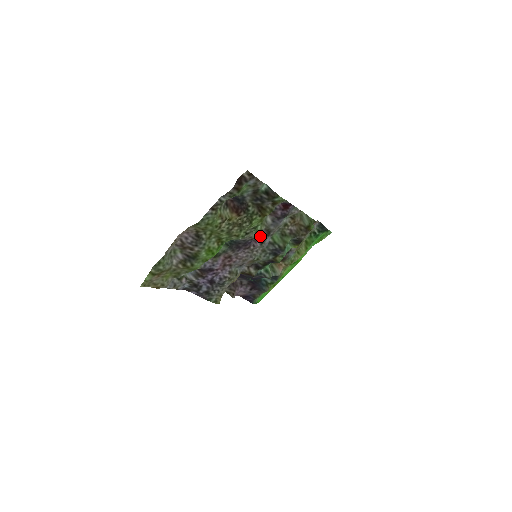
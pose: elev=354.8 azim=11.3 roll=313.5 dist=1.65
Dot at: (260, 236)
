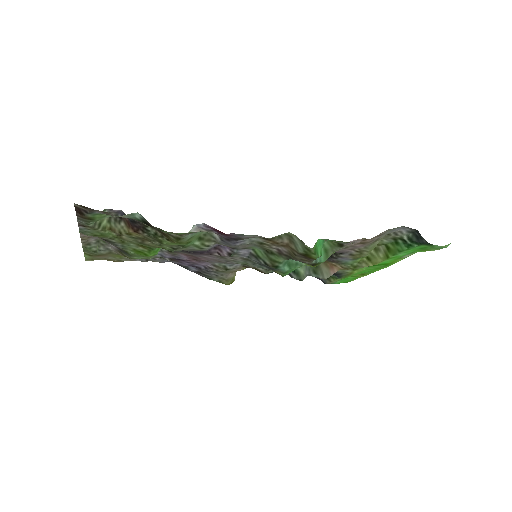
Dot at: (225, 246)
